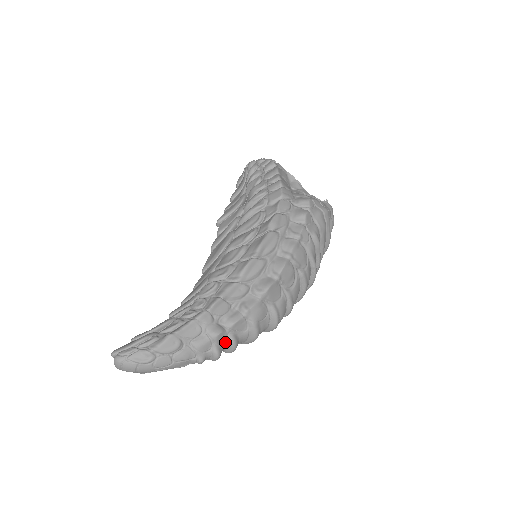
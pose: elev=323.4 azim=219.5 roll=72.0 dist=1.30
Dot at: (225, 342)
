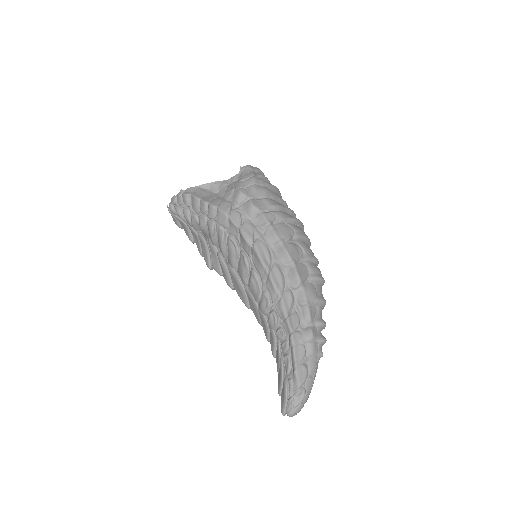
Dot at: (318, 330)
